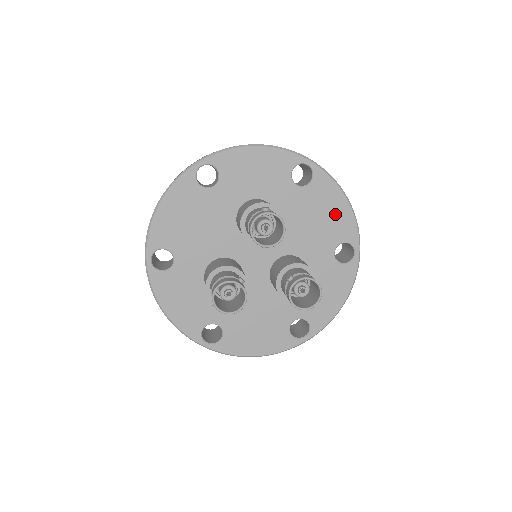
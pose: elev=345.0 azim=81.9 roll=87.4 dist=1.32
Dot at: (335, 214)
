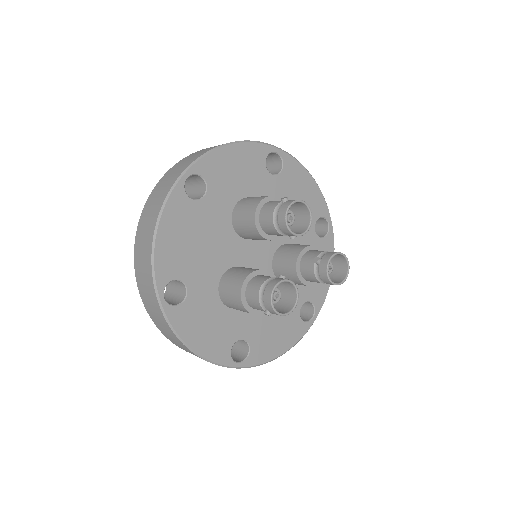
Dot at: (307, 193)
